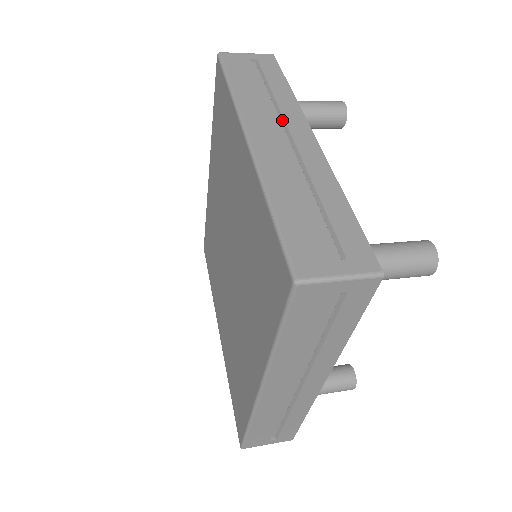
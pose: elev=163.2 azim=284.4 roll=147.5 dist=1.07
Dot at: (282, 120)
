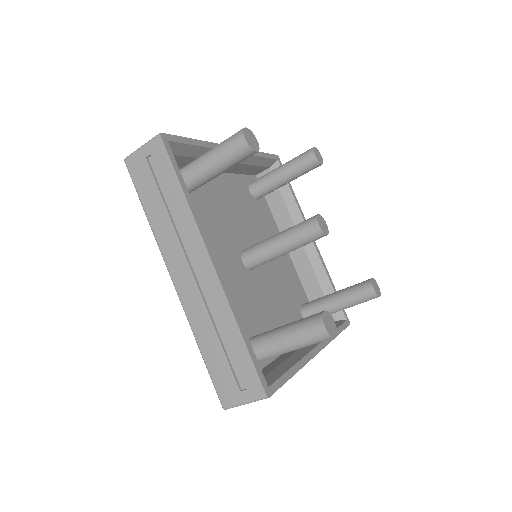
Dot at: occluded
